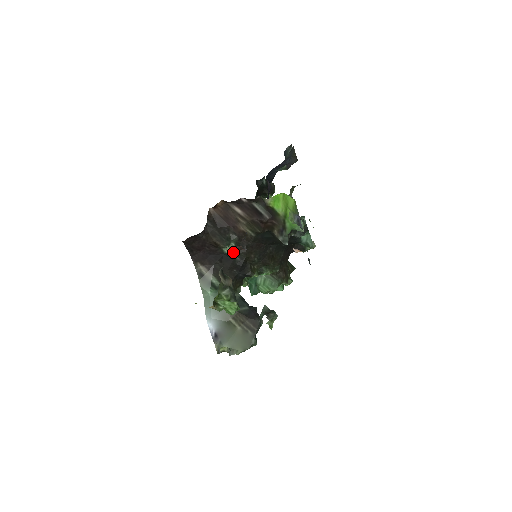
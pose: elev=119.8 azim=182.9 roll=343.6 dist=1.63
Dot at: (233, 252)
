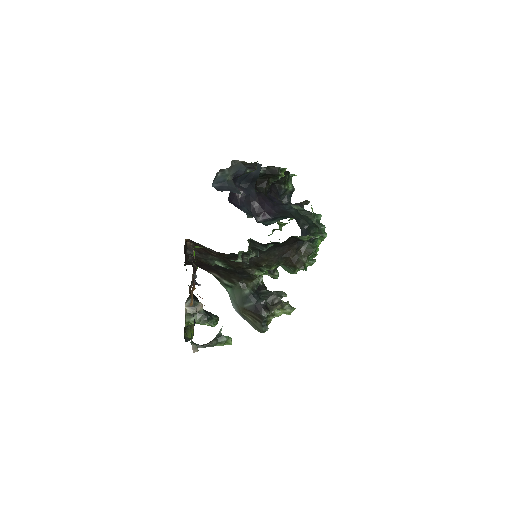
Dot at: (222, 266)
